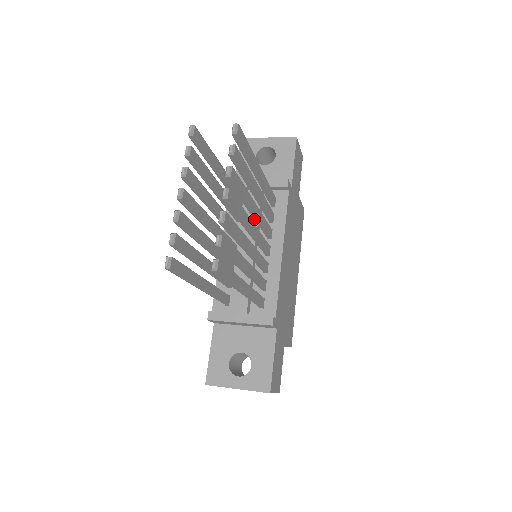
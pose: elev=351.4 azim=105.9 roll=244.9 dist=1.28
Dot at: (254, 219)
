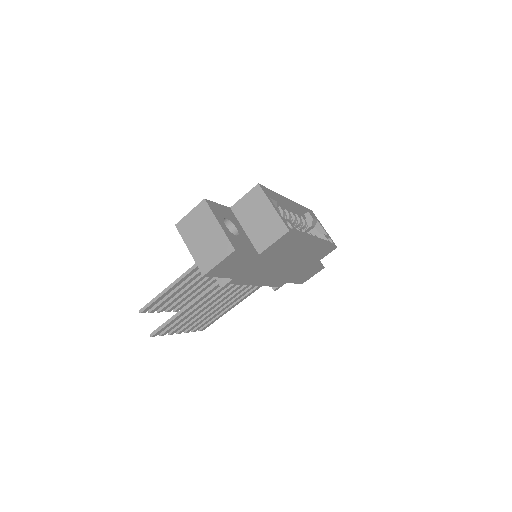
Dot at: occluded
